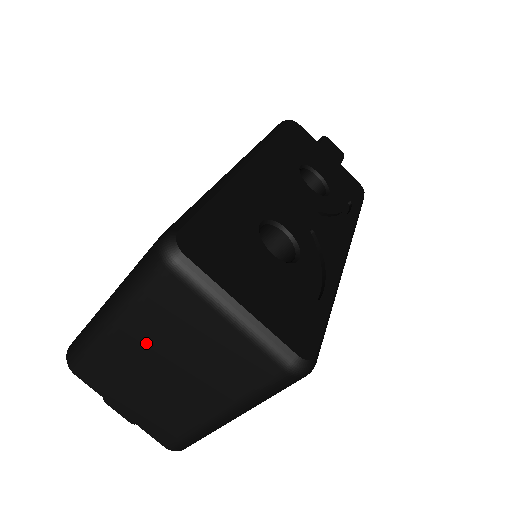
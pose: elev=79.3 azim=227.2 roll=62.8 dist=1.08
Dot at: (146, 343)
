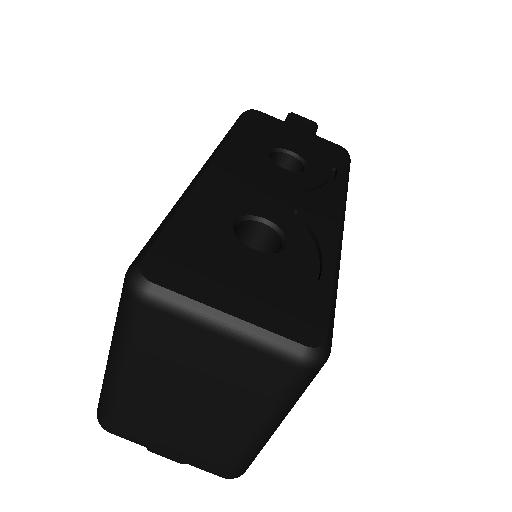
Dot at: (157, 382)
